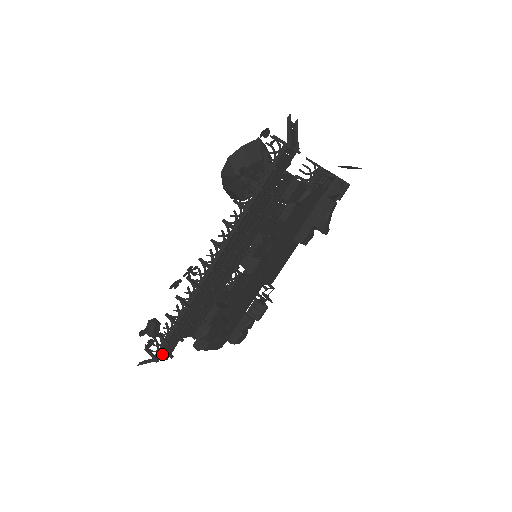
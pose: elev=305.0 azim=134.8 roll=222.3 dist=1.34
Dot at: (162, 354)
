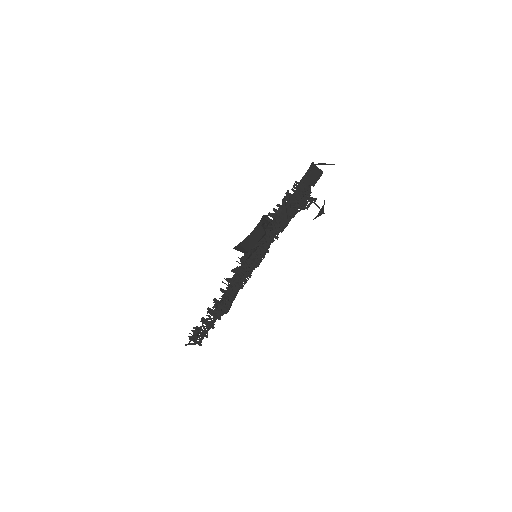
Dot at: occluded
